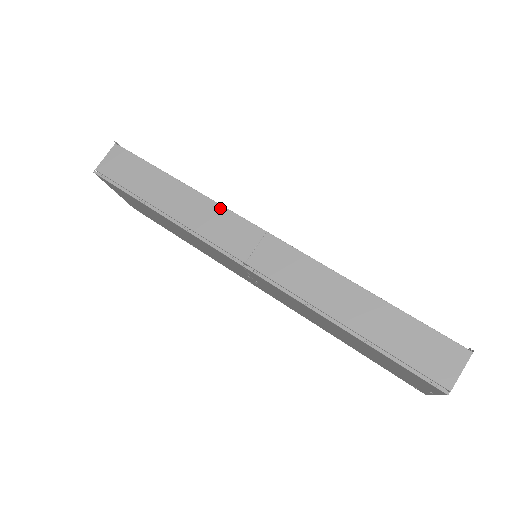
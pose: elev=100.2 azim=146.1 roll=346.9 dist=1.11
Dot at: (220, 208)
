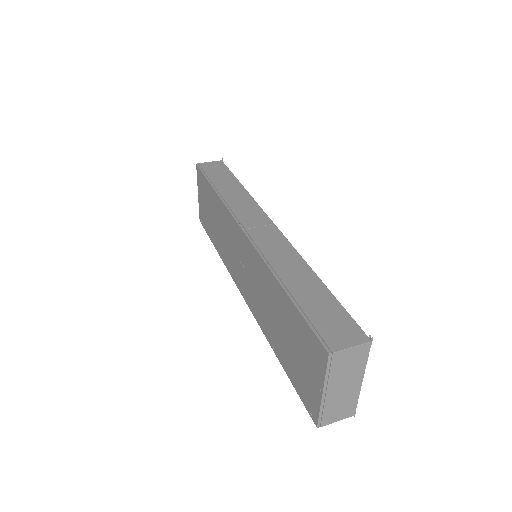
Dot at: (255, 204)
